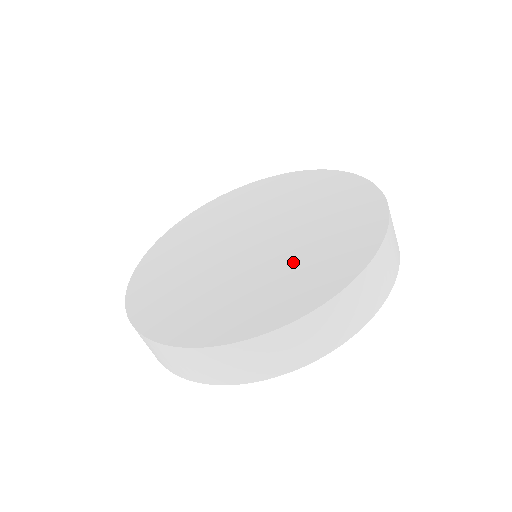
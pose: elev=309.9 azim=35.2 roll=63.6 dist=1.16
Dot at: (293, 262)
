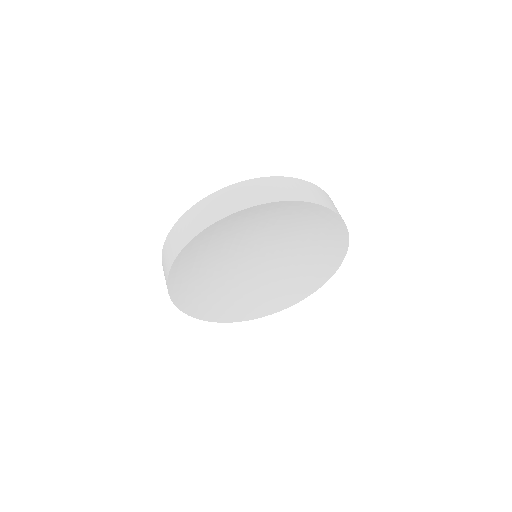
Dot at: occluded
